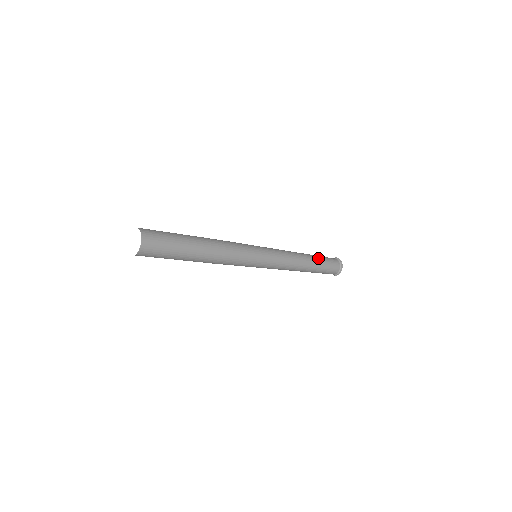
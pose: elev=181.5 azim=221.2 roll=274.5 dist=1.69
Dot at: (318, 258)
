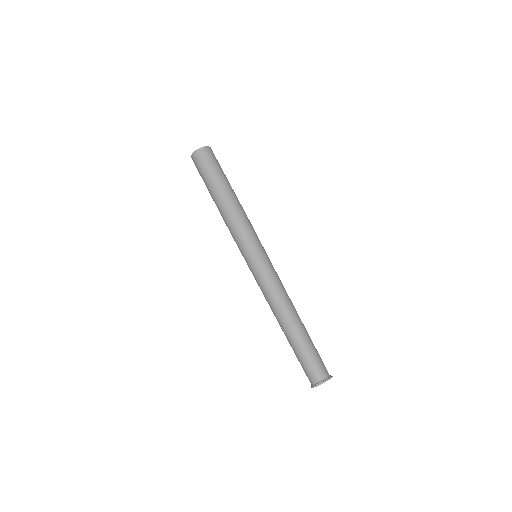
Dot at: (308, 339)
